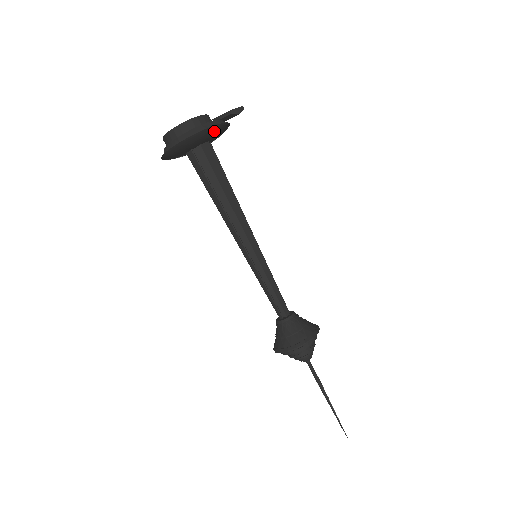
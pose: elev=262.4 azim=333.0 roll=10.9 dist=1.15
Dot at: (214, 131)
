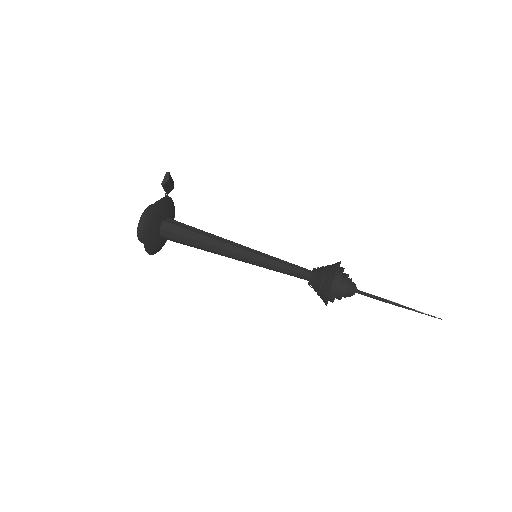
Dot at: (154, 216)
